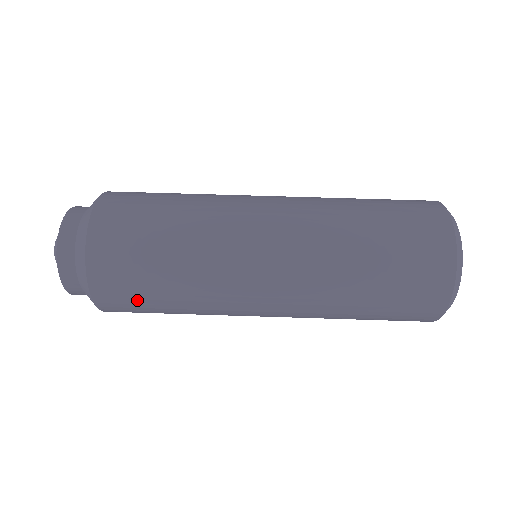
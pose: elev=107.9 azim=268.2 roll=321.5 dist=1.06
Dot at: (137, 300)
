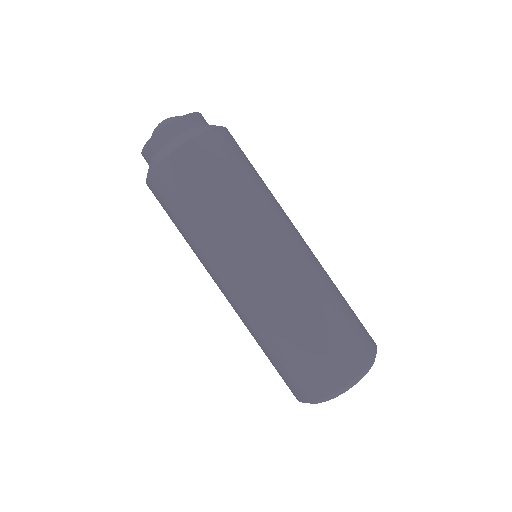
Dot at: (174, 199)
